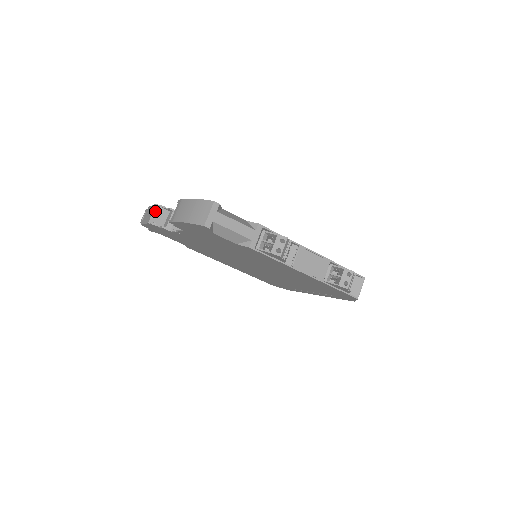
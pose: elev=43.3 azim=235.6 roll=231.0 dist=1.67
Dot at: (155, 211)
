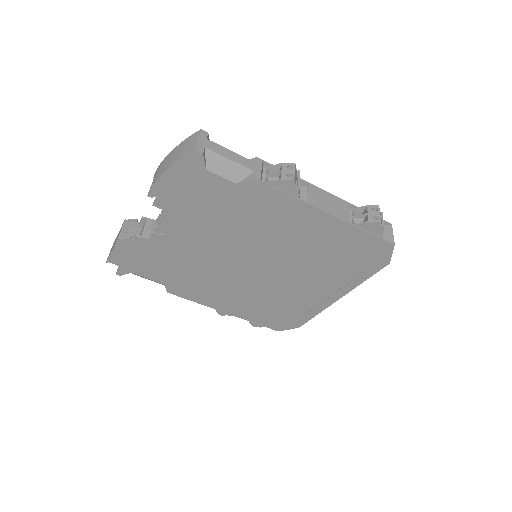
Dot at: (124, 227)
